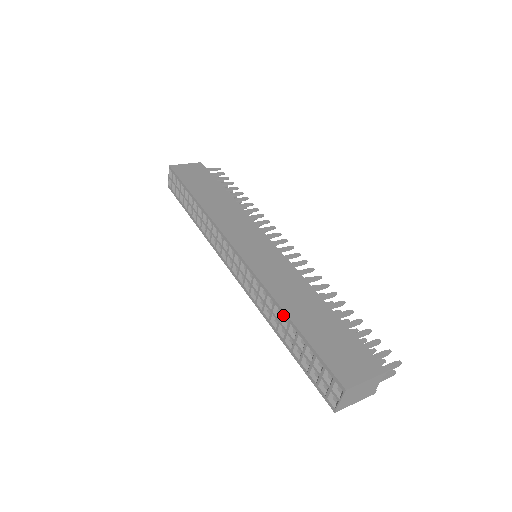
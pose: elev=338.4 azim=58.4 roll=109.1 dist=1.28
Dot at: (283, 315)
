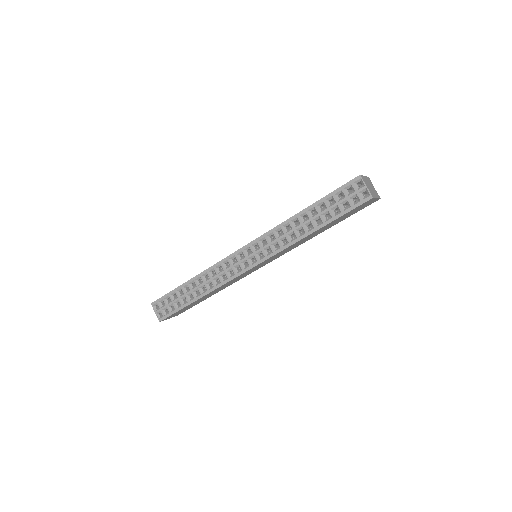
Dot at: (300, 217)
